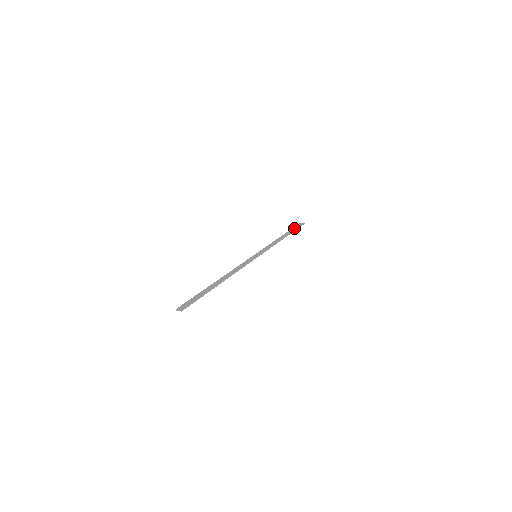
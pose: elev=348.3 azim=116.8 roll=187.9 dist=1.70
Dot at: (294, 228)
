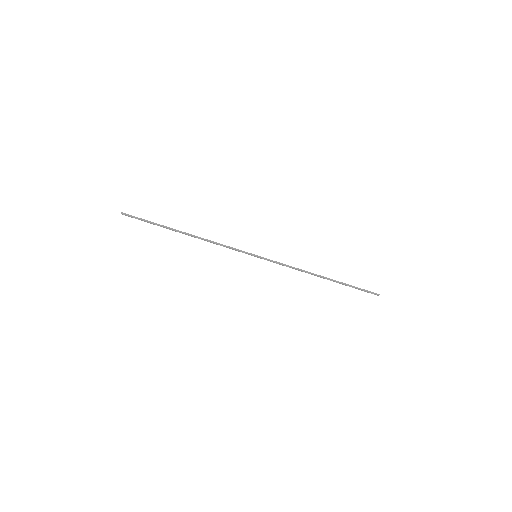
Dot at: (353, 286)
